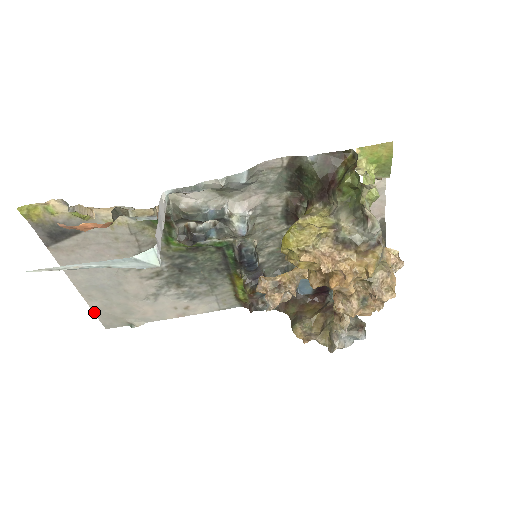
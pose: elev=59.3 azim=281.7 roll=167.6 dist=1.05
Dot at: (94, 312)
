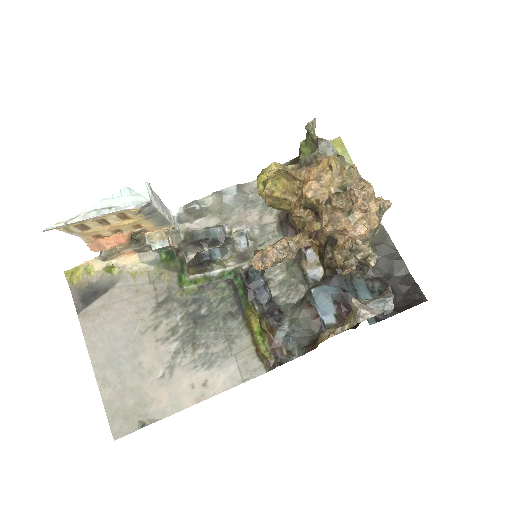
Dot at: (105, 408)
